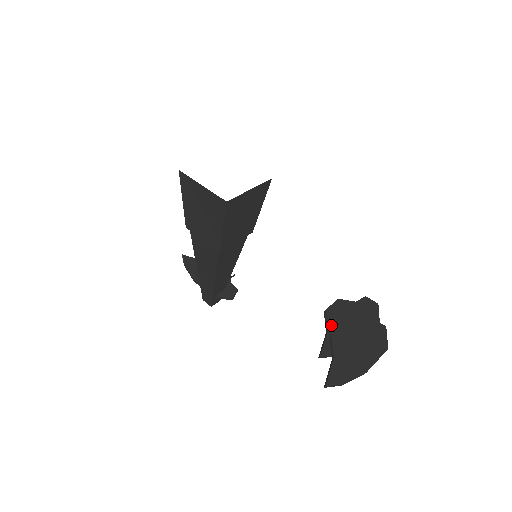
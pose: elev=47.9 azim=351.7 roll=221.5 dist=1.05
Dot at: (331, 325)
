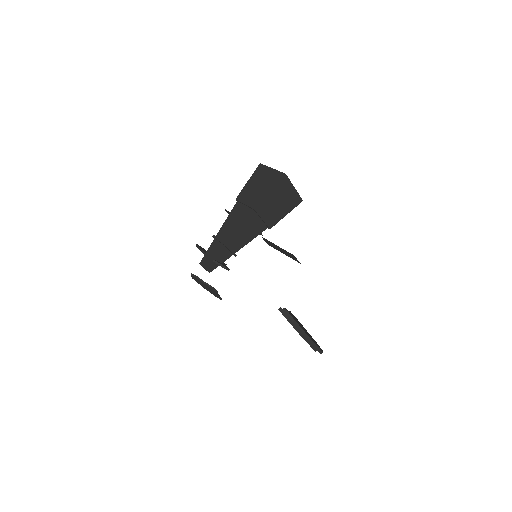
Dot at: occluded
